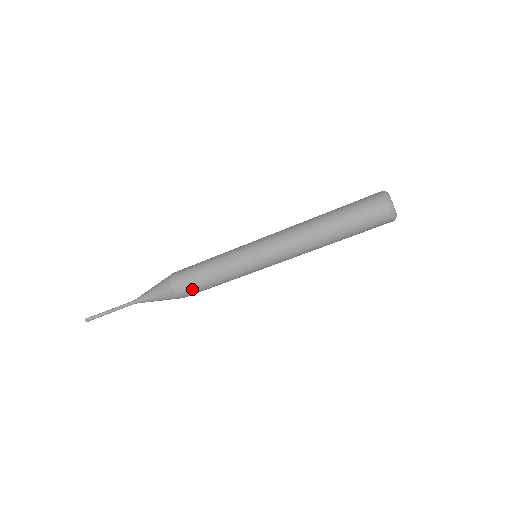
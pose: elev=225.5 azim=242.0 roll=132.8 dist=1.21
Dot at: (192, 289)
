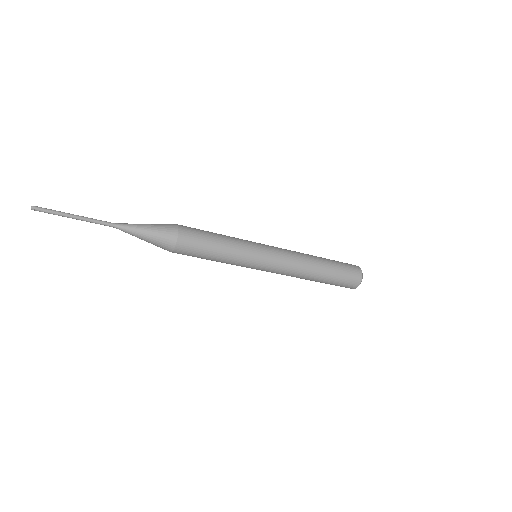
Dot at: (195, 246)
